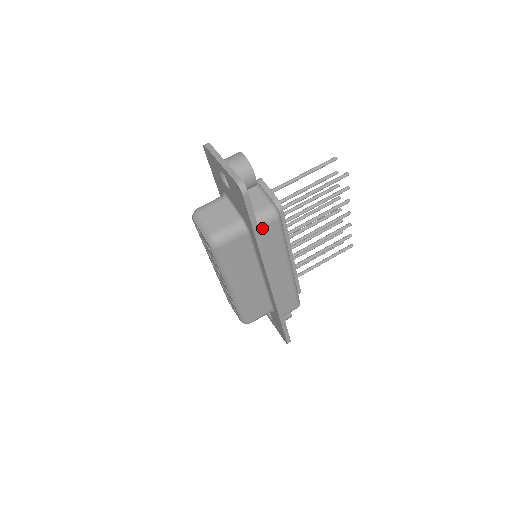
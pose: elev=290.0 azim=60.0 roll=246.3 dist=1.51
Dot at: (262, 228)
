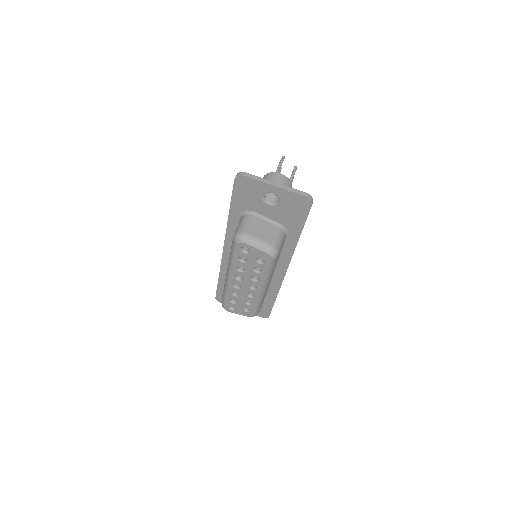
Dot at: occluded
